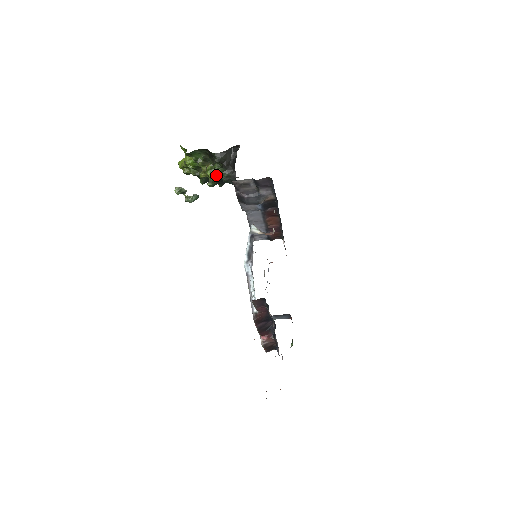
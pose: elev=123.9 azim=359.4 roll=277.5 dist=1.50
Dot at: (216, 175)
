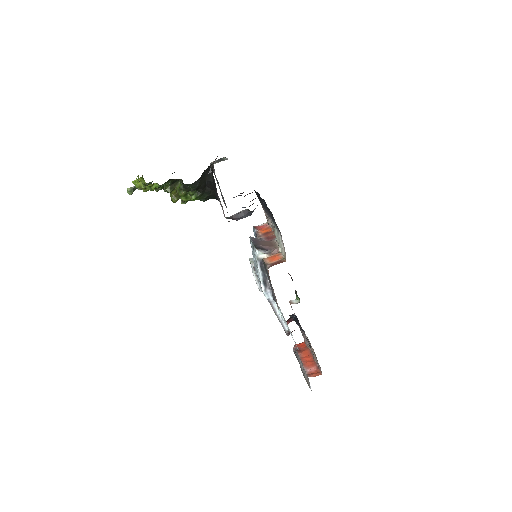
Dot at: (194, 200)
